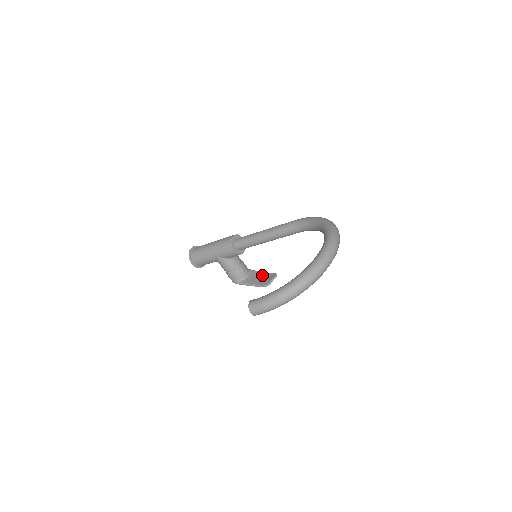
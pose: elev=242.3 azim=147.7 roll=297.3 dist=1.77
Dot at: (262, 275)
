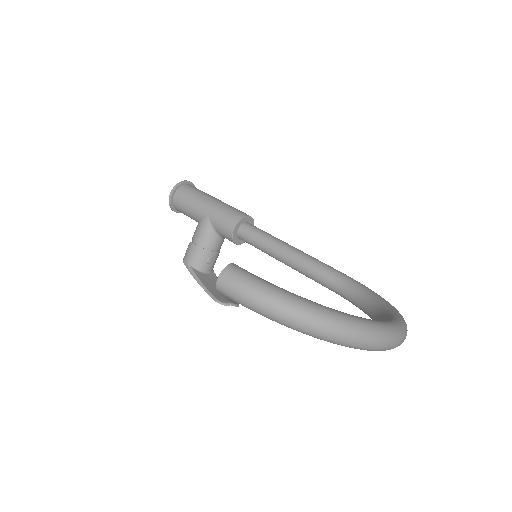
Dot at: occluded
